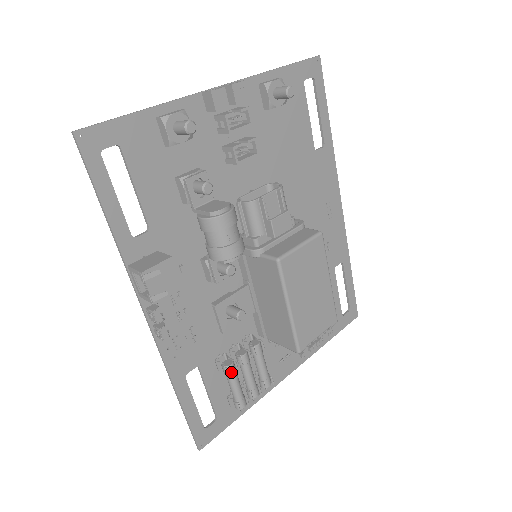
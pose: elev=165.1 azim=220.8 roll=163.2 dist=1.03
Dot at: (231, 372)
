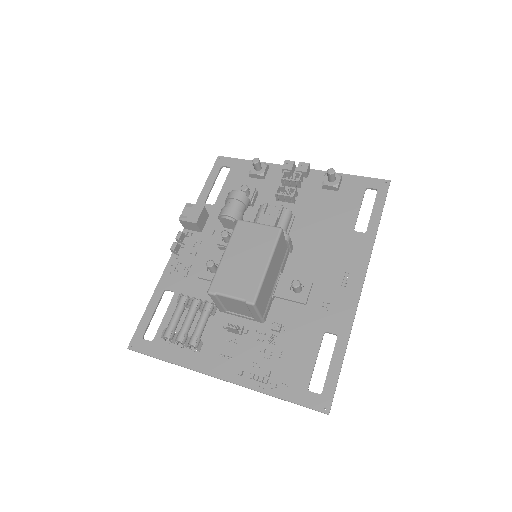
Dot at: (180, 301)
